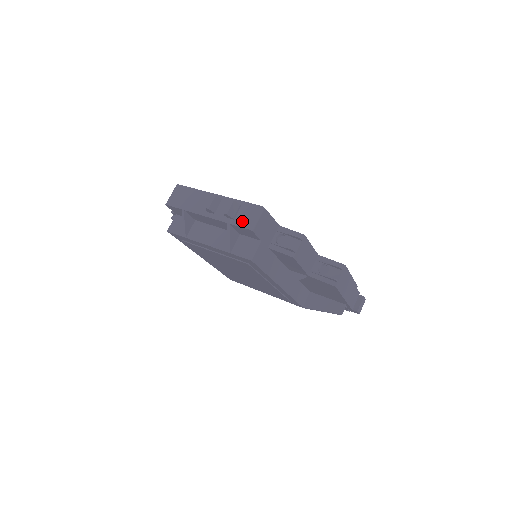
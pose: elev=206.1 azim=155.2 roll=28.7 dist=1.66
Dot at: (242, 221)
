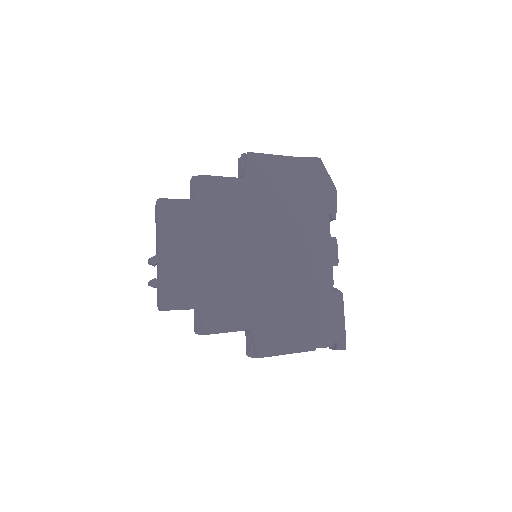
Dot at: (157, 297)
